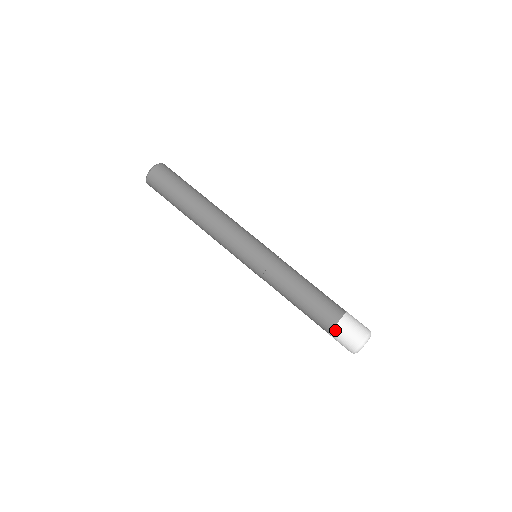
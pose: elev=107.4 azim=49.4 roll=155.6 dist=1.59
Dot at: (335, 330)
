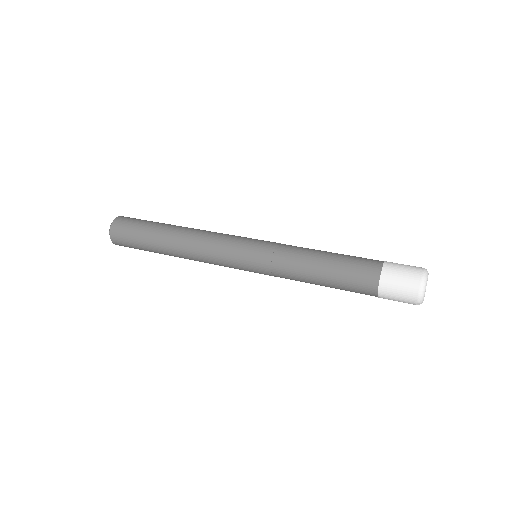
Dot at: (387, 262)
